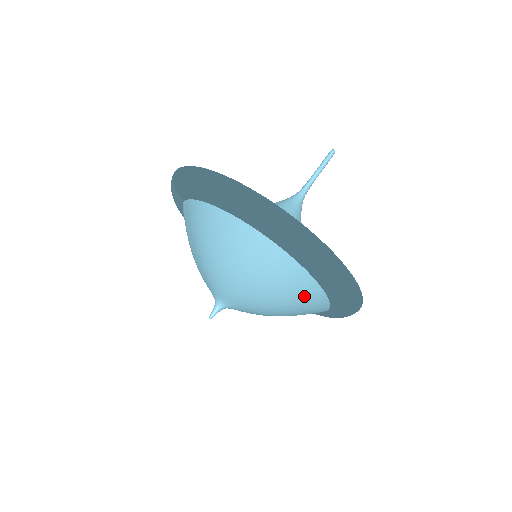
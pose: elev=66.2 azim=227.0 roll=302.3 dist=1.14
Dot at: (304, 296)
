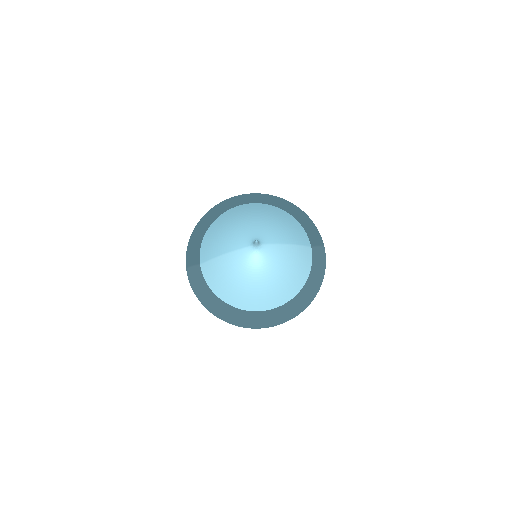
Dot at: (273, 211)
